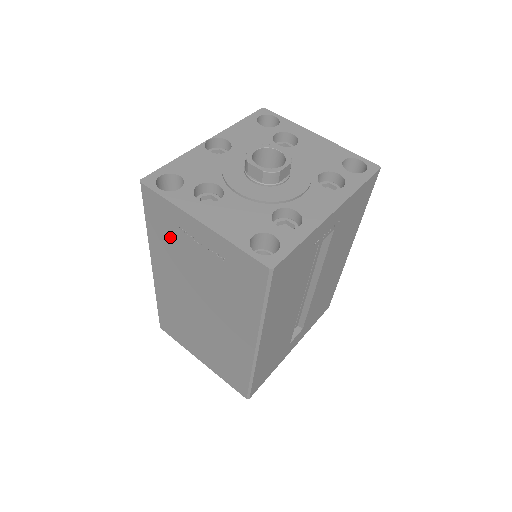
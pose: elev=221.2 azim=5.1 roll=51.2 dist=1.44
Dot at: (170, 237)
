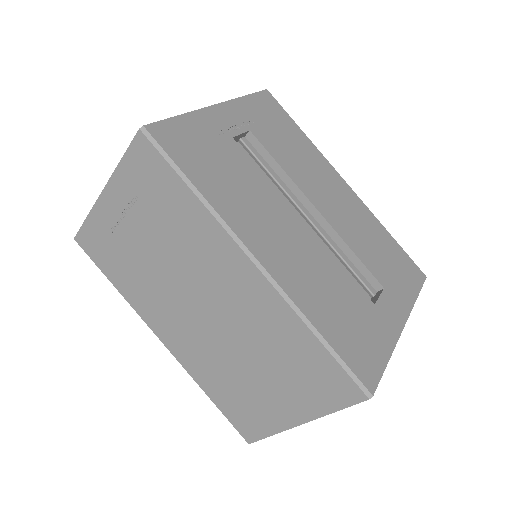
Dot at: (121, 260)
